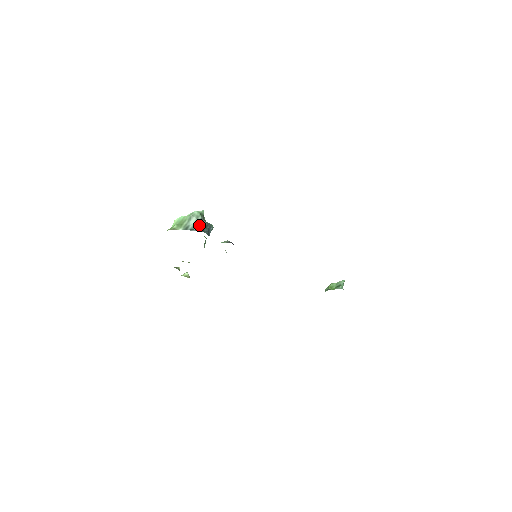
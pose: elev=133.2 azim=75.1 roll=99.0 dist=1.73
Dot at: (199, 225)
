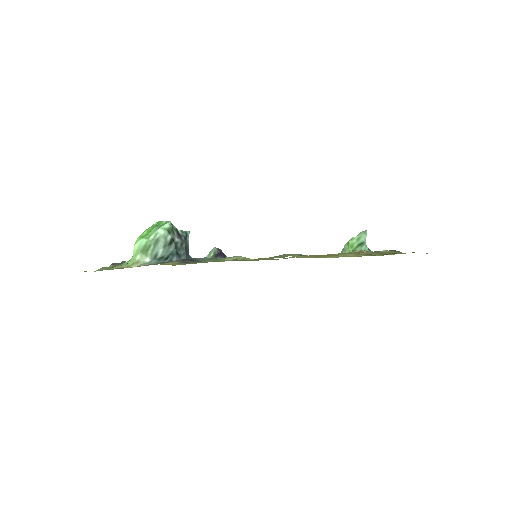
Dot at: (171, 248)
